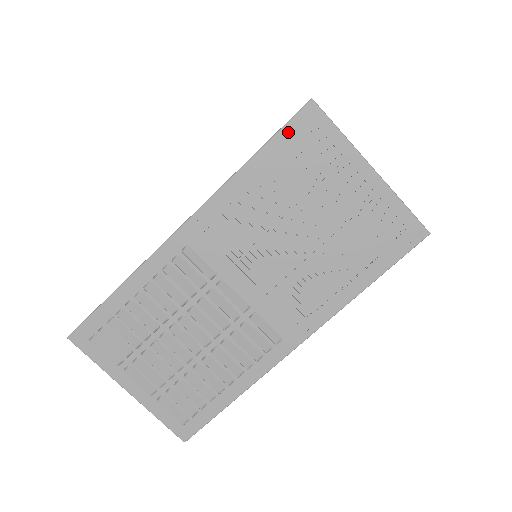
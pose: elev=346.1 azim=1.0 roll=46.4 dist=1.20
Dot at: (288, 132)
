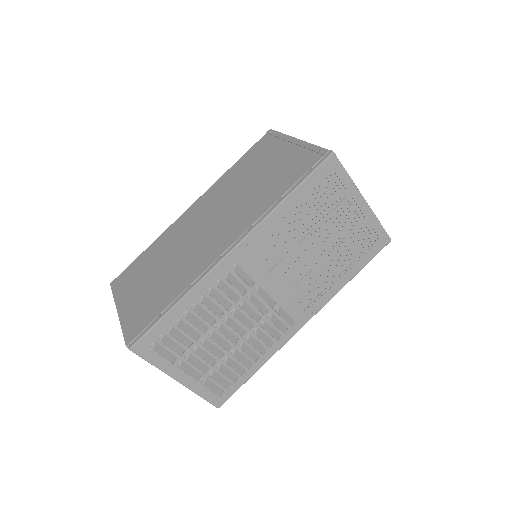
Dot at: (315, 176)
